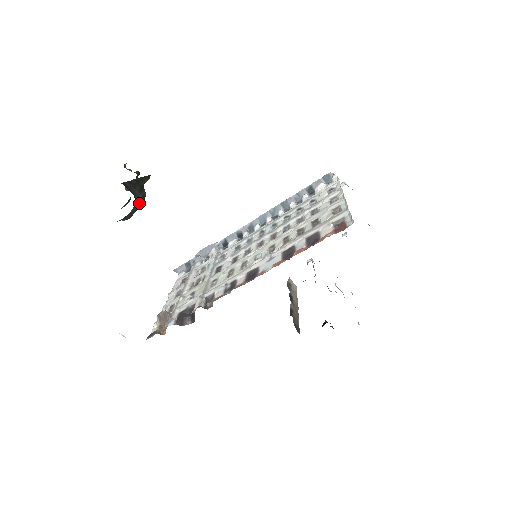
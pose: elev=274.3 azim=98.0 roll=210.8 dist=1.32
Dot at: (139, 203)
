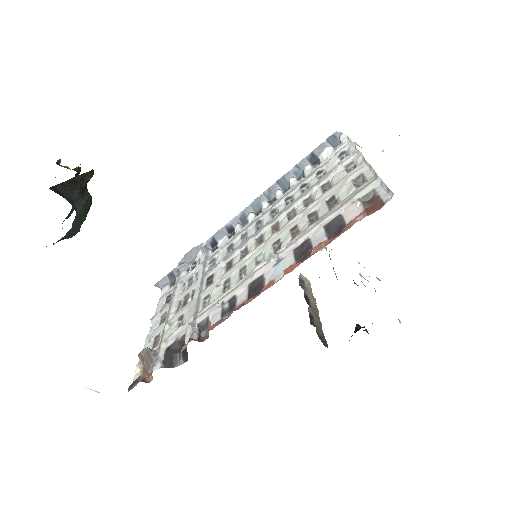
Dot at: (83, 212)
